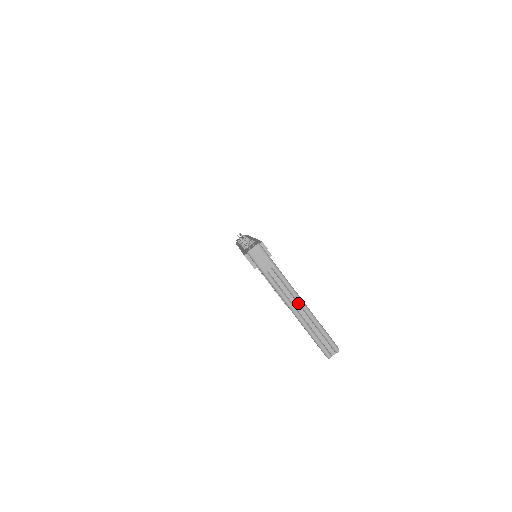
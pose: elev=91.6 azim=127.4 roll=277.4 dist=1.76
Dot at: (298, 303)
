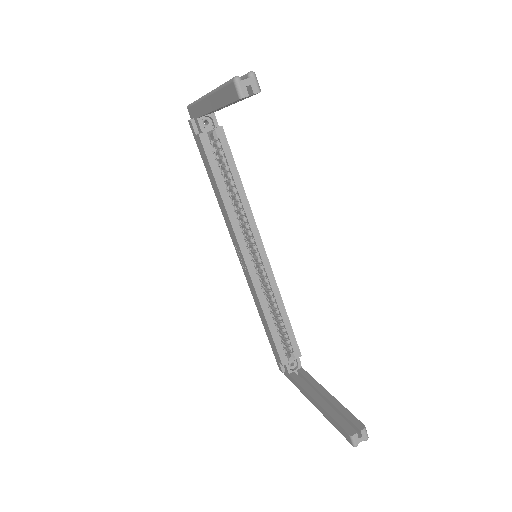
Dot at: occluded
